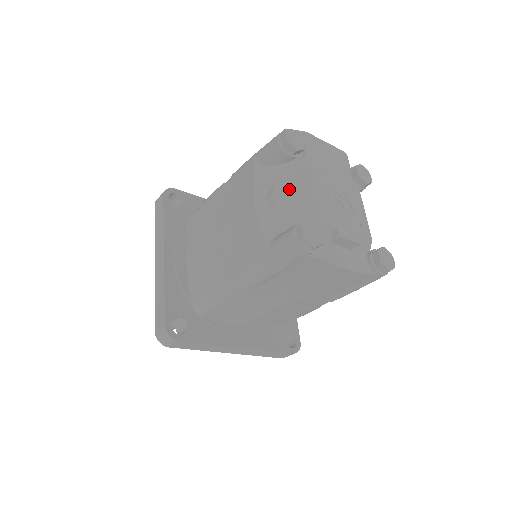
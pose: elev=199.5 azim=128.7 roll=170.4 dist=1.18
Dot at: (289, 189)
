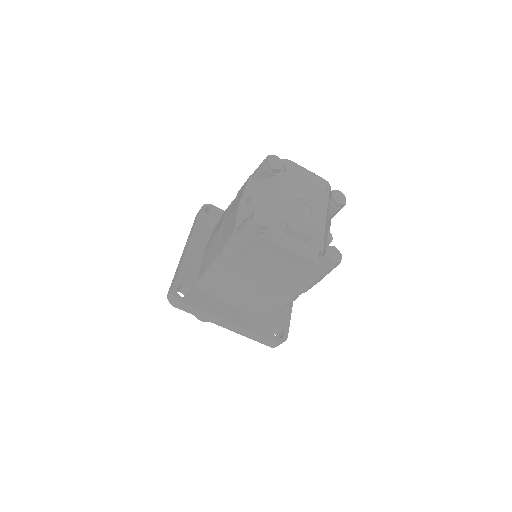
Dot at: (264, 194)
